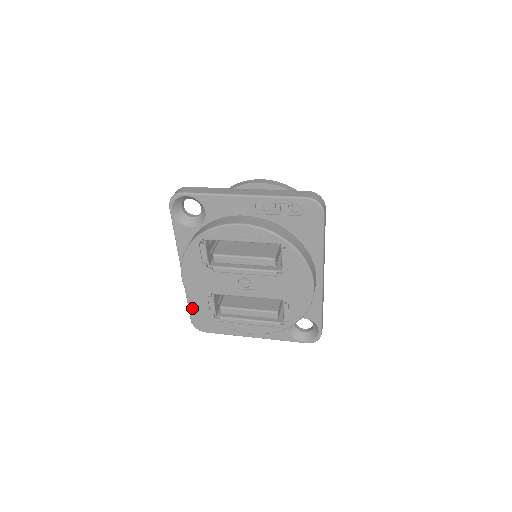
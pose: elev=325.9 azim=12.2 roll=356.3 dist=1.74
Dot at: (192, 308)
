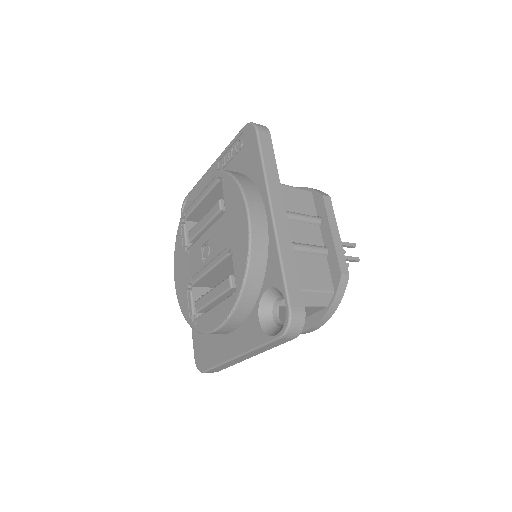
Dot at: (194, 335)
